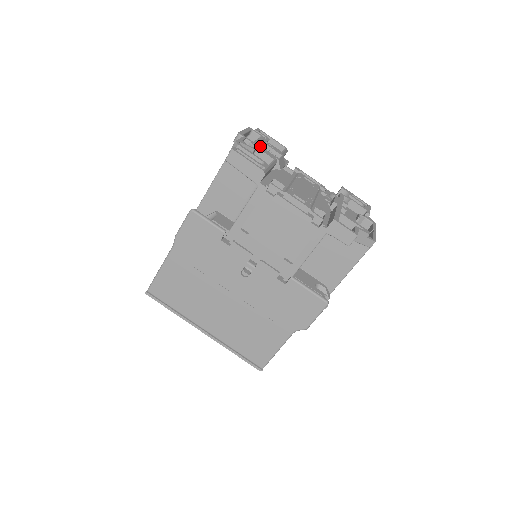
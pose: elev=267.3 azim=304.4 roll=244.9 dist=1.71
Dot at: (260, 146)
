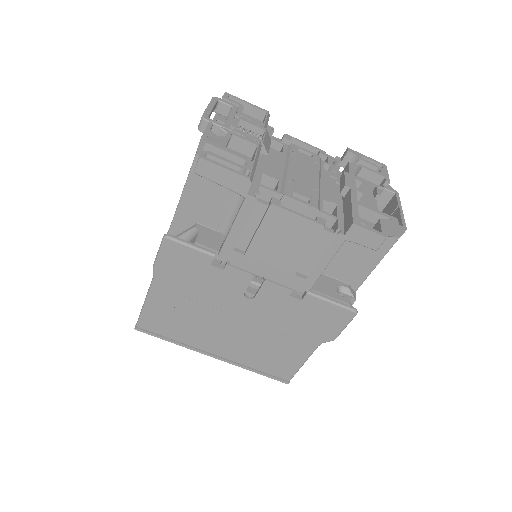
Dot at: (235, 128)
